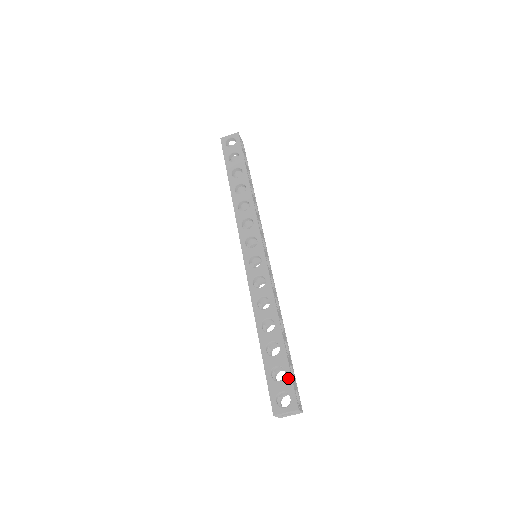
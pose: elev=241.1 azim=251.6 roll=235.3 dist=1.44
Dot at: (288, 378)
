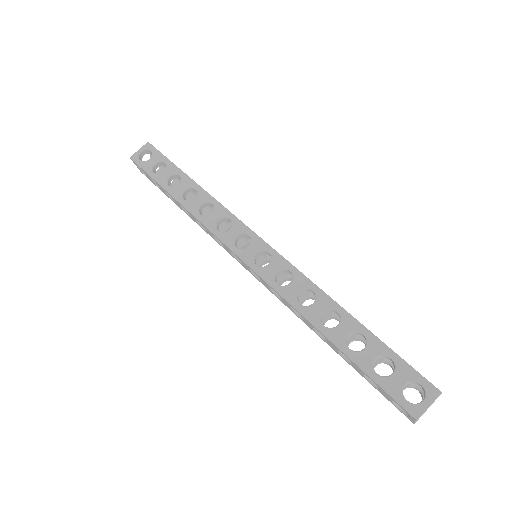
Dot at: (400, 363)
